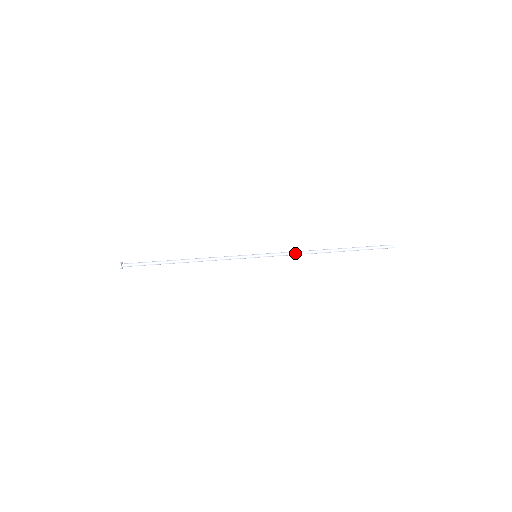
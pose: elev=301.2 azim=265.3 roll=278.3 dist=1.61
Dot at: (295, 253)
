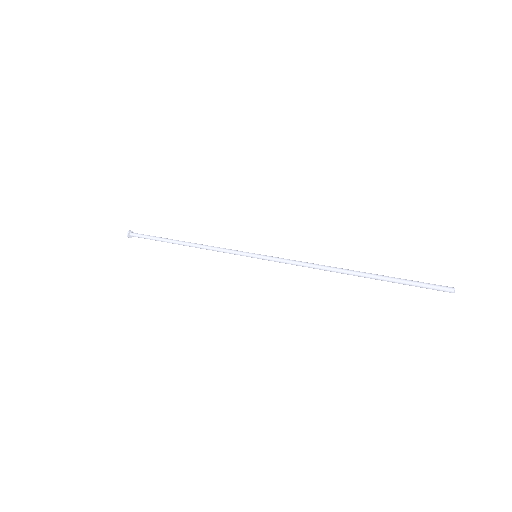
Dot at: (302, 263)
